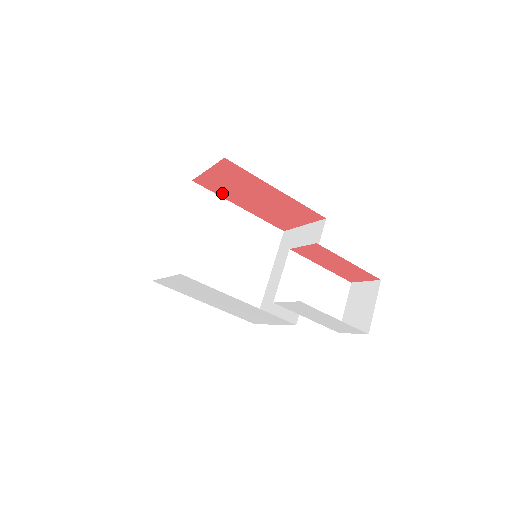
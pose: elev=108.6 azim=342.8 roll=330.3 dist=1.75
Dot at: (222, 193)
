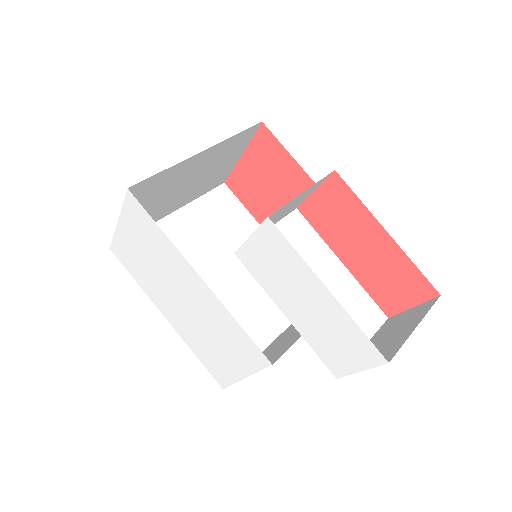
Dot at: (254, 207)
